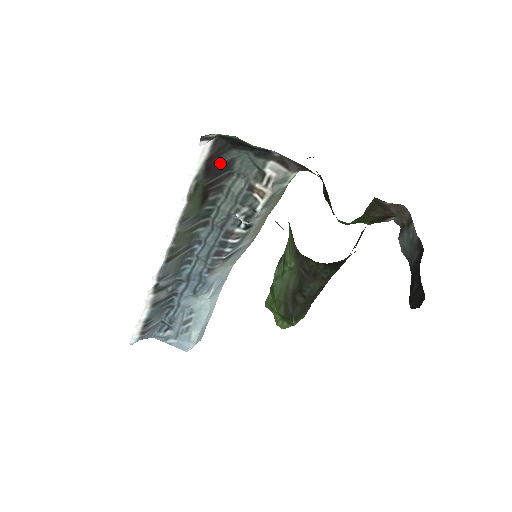
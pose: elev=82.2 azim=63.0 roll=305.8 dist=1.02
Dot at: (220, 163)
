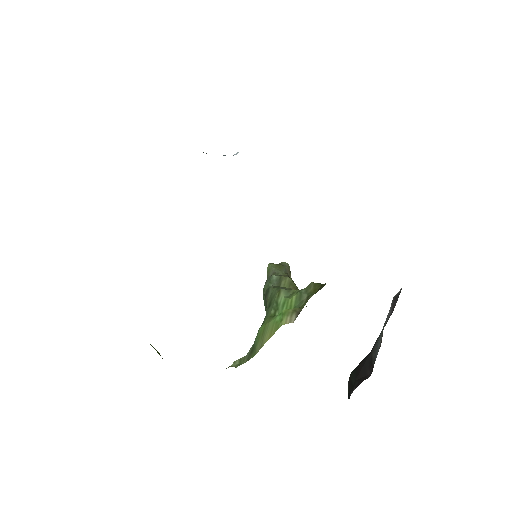
Dot at: occluded
